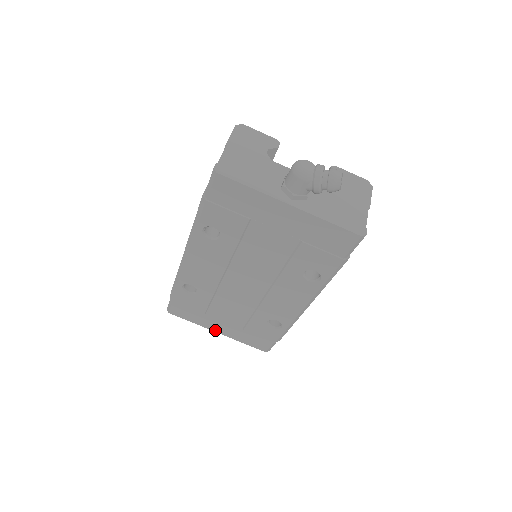
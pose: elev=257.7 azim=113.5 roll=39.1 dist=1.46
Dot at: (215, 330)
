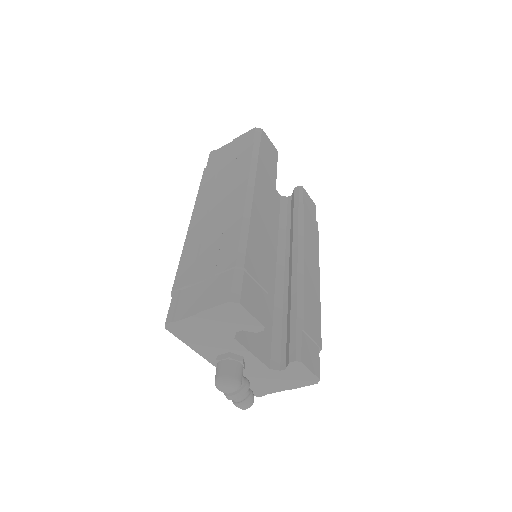
Dot at: occluded
